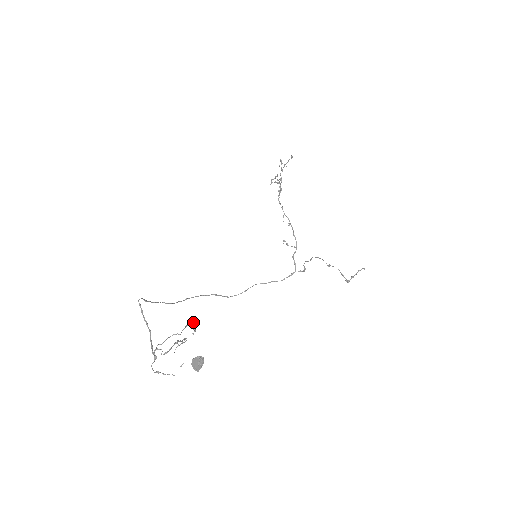
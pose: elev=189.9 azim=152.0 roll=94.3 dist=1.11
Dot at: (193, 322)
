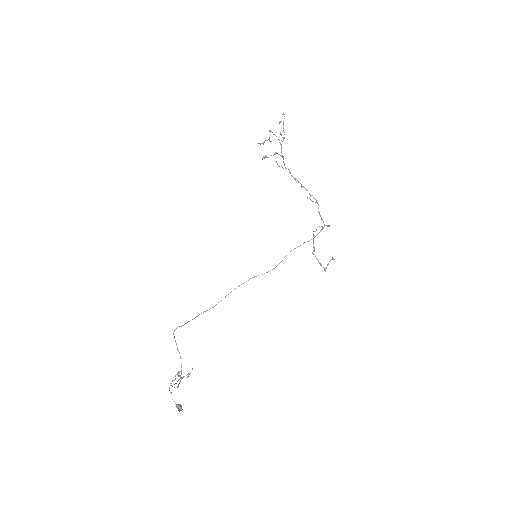
Dot at: (177, 374)
